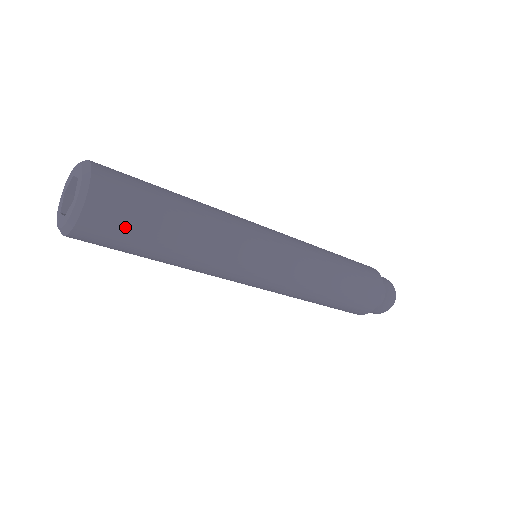
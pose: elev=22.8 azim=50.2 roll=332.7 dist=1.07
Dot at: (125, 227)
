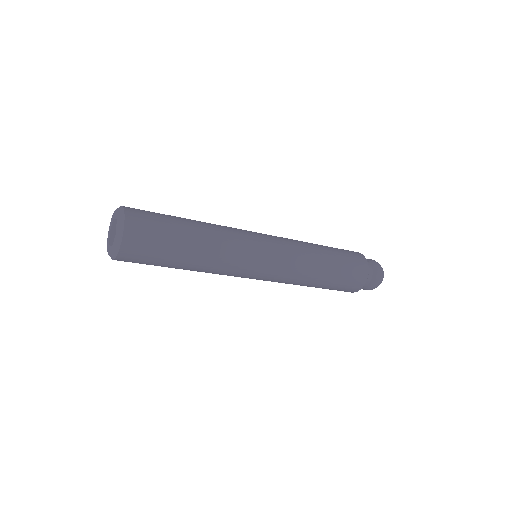
Dot at: (144, 263)
